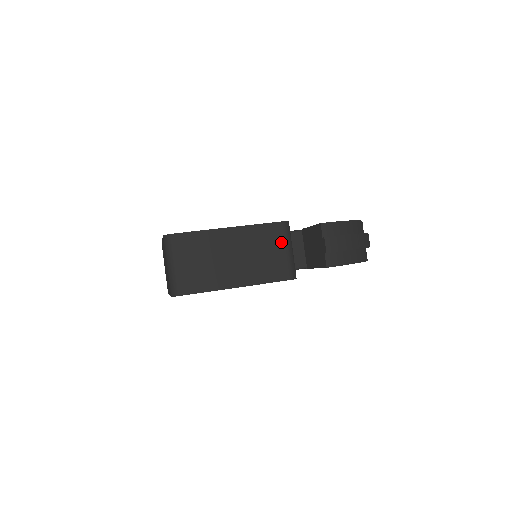
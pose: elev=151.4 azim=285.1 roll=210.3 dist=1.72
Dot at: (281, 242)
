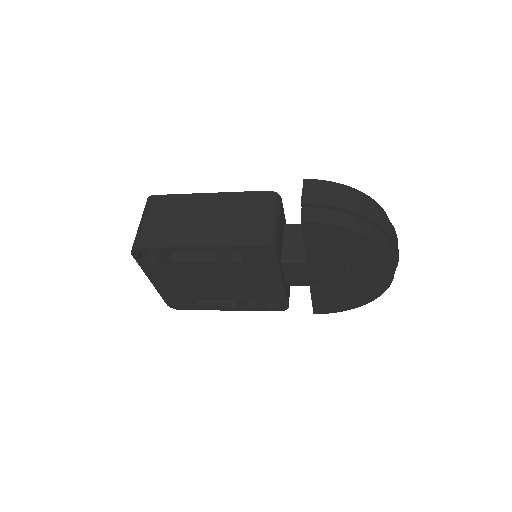
Dot at: (262, 209)
